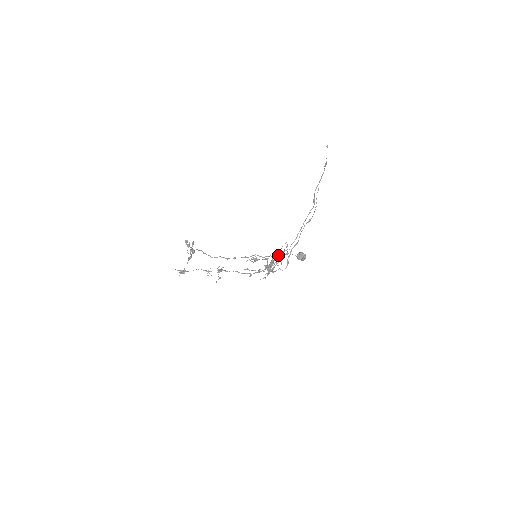
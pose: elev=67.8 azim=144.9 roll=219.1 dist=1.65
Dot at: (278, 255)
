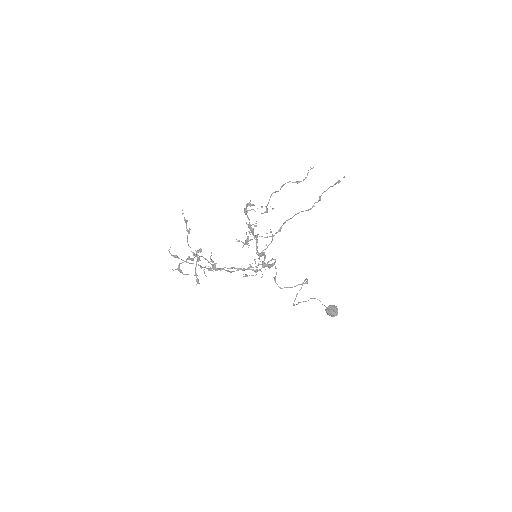
Dot at: (300, 302)
